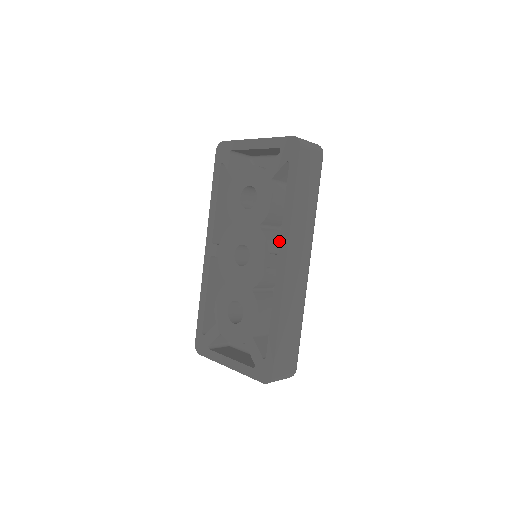
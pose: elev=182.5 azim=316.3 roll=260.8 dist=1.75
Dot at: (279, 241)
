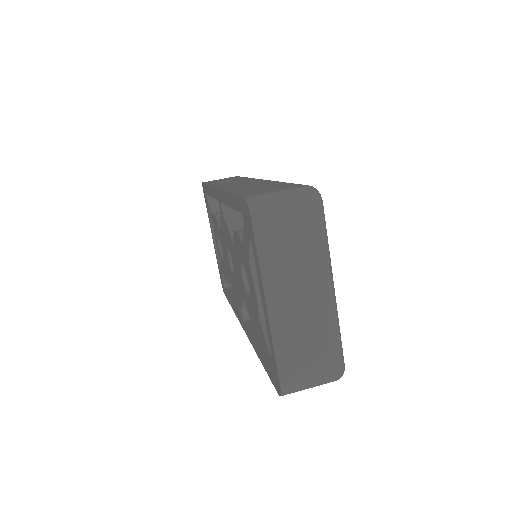
Dot at: occluded
